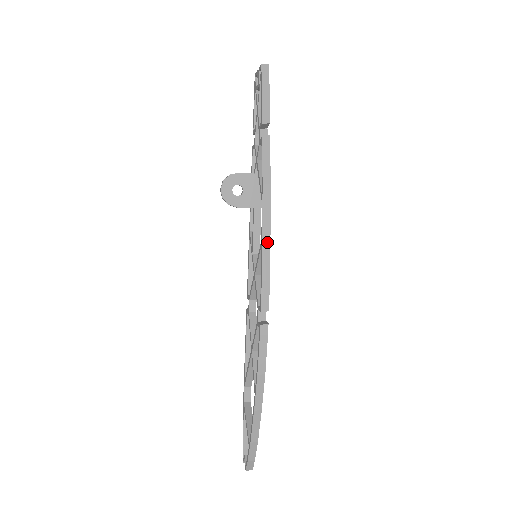
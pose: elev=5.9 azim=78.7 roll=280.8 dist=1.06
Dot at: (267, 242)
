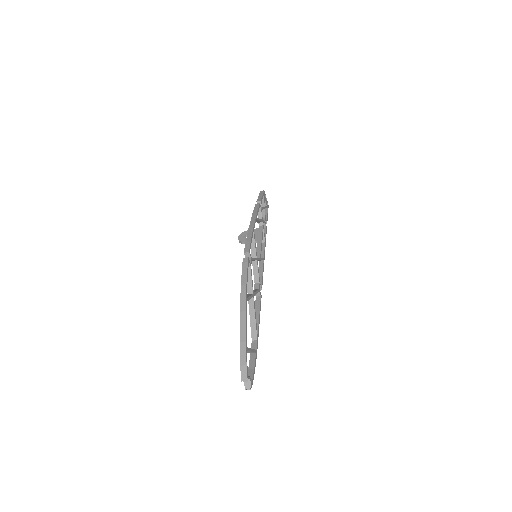
Dot at: (251, 229)
